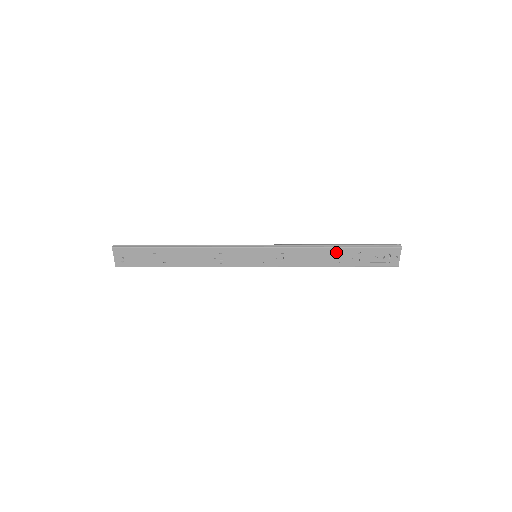
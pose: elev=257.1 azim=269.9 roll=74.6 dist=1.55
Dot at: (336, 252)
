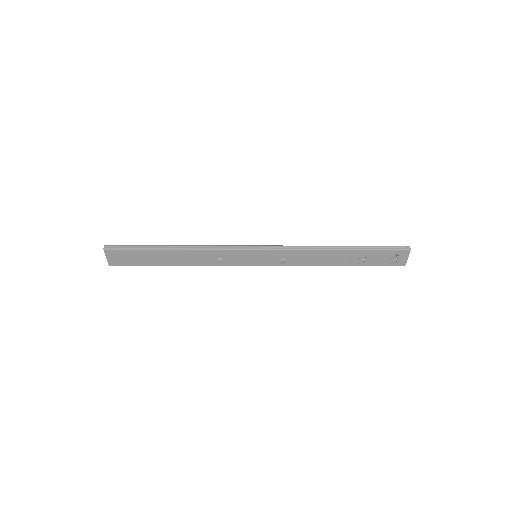
Dot at: (341, 254)
